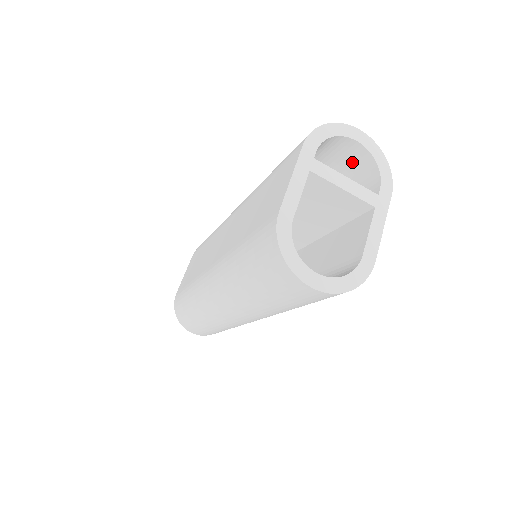
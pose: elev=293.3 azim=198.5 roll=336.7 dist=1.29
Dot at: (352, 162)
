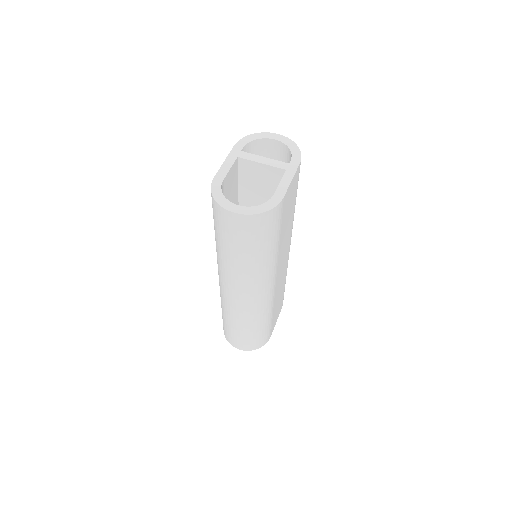
Dot at: (281, 157)
